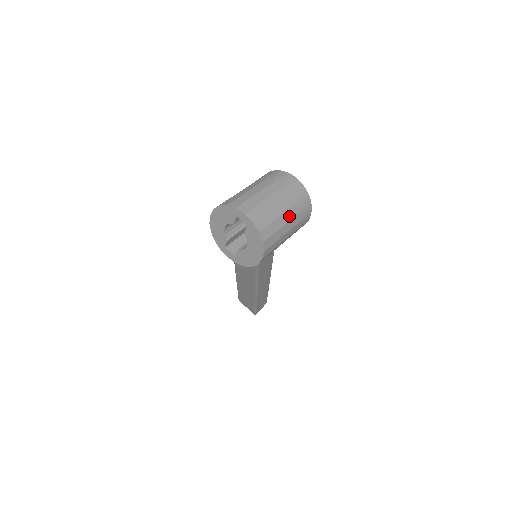
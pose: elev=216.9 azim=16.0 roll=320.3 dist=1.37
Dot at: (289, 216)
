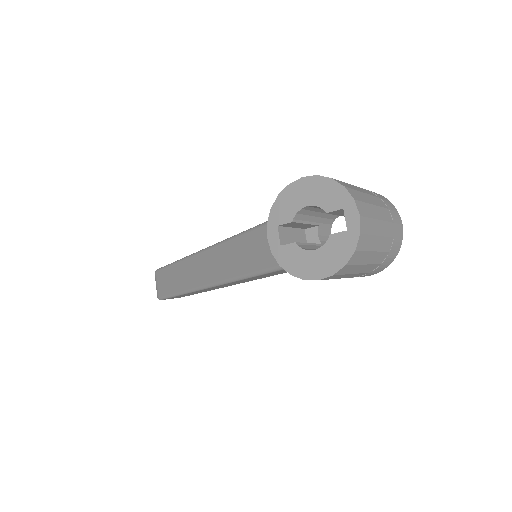
Dot at: (376, 259)
